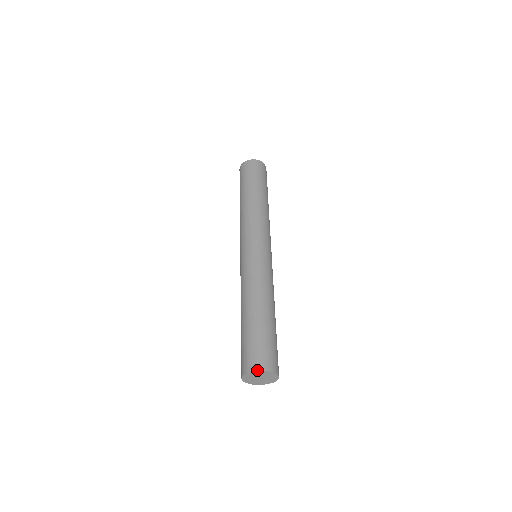
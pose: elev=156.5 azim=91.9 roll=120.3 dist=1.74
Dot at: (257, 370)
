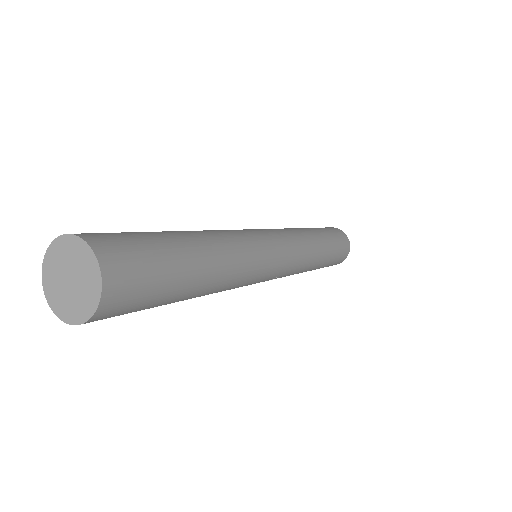
Dot at: occluded
